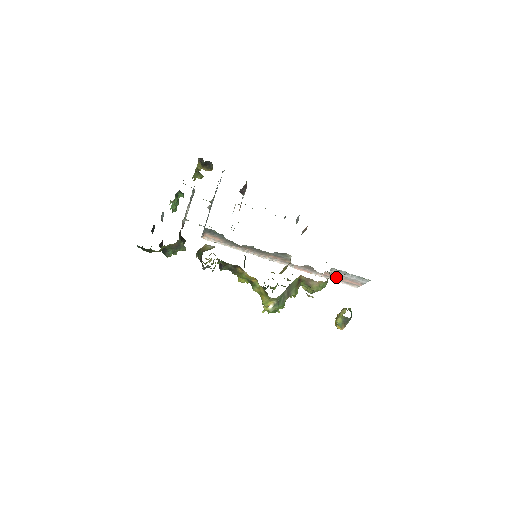
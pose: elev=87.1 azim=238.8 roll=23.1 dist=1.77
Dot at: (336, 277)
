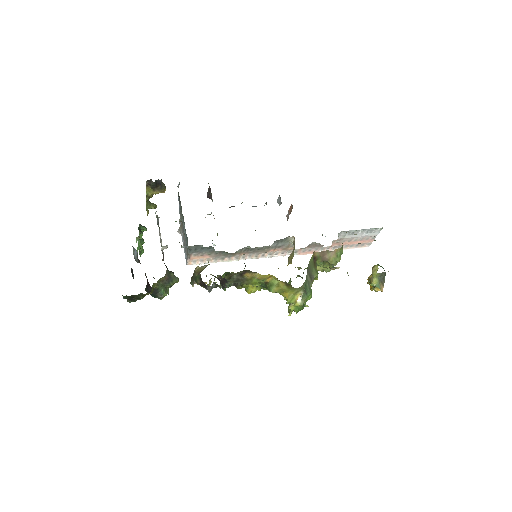
Dot at: (345, 243)
